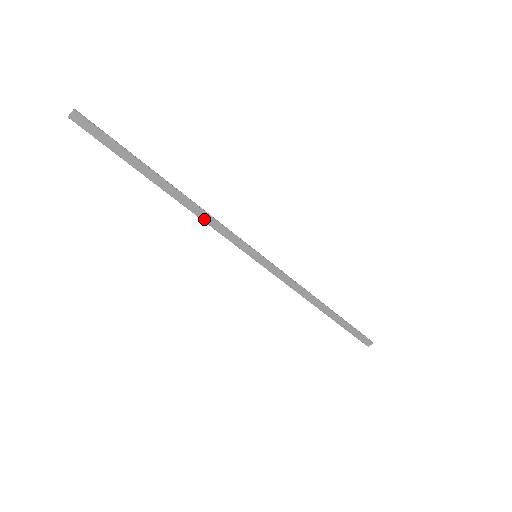
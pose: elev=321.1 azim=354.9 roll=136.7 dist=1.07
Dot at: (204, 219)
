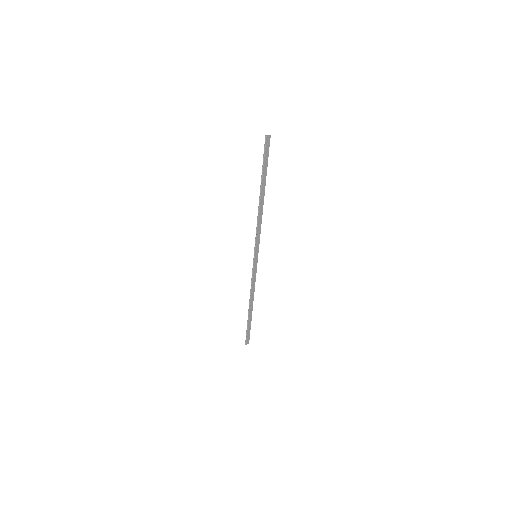
Dot at: (259, 221)
